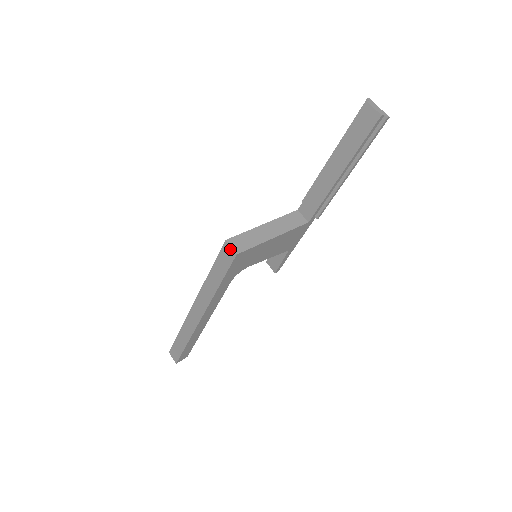
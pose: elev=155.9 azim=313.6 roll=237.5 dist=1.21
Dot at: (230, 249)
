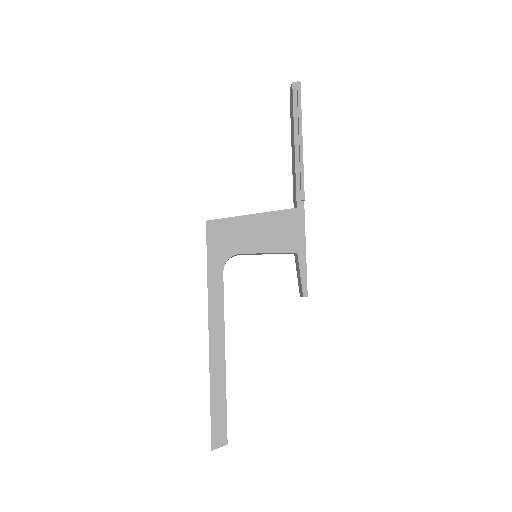
Dot at: occluded
